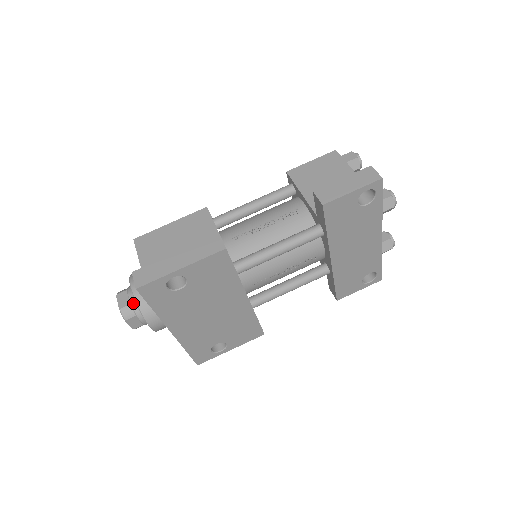
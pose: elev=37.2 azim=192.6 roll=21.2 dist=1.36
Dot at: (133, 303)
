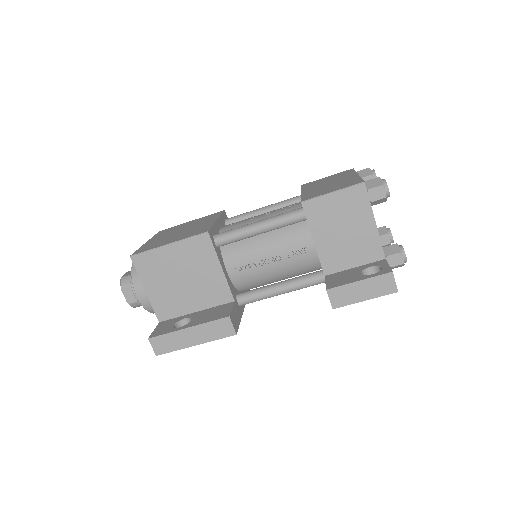
Dot at: occluded
